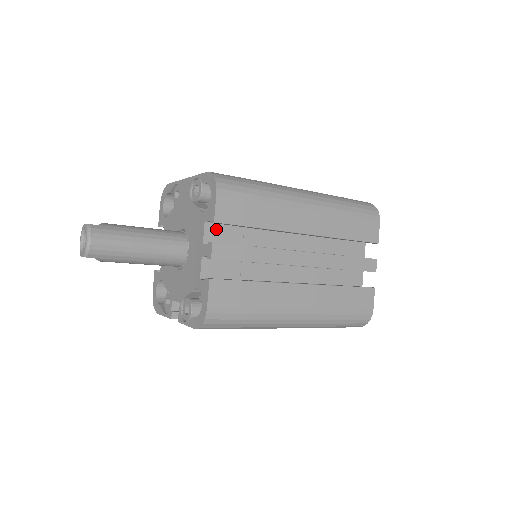
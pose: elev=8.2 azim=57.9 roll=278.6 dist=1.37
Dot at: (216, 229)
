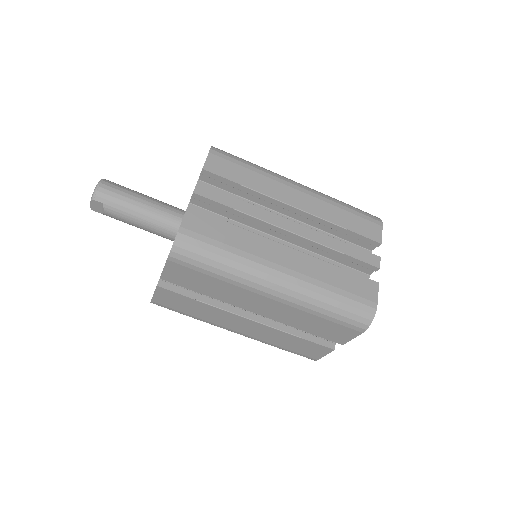
Dot at: occluded
